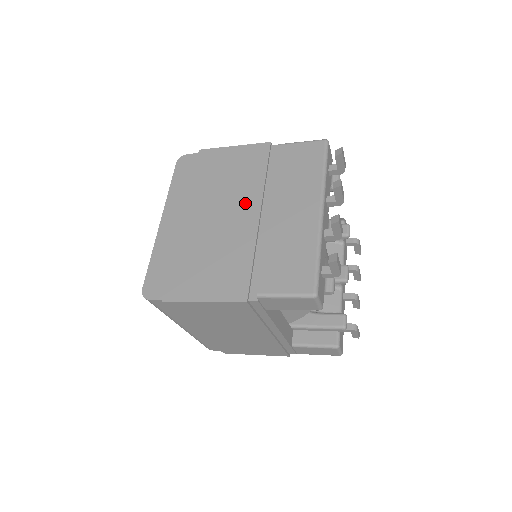
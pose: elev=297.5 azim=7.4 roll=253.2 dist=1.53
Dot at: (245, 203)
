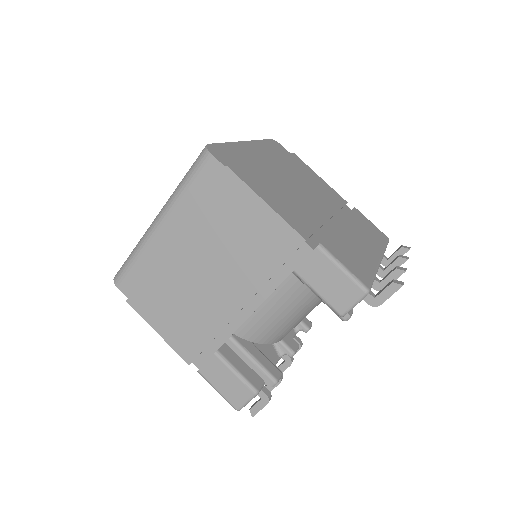
Dot at: (321, 202)
